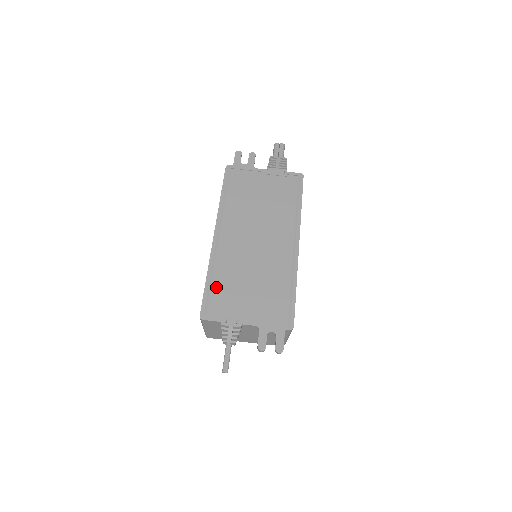
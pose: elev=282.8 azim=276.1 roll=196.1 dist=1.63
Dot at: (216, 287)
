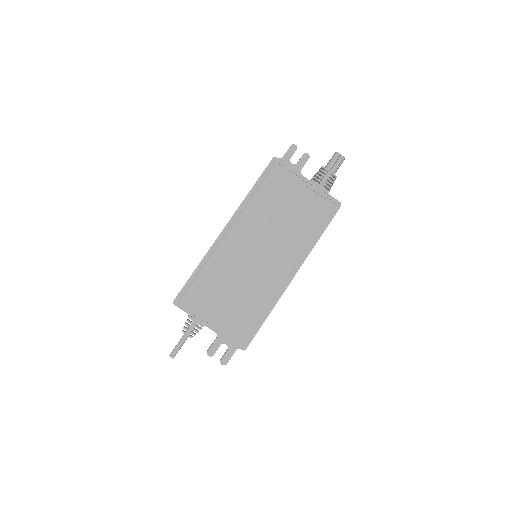
Dot at: (201, 280)
